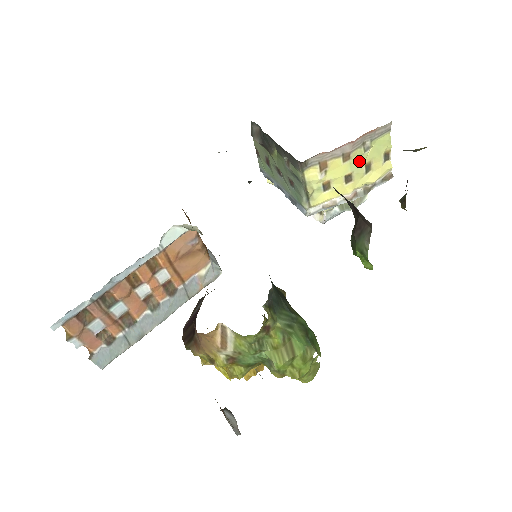
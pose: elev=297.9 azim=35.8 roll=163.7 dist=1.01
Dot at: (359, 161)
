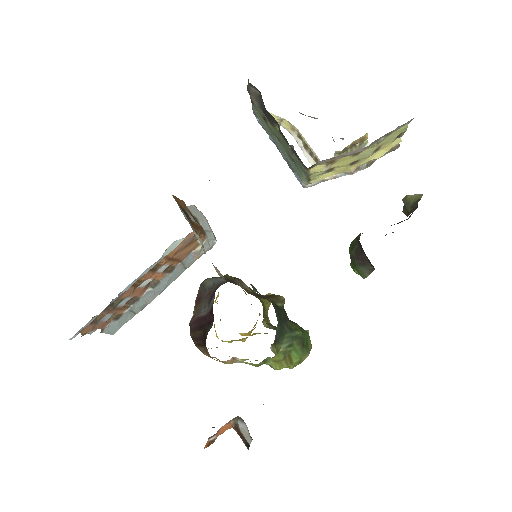
Dot at: (369, 150)
